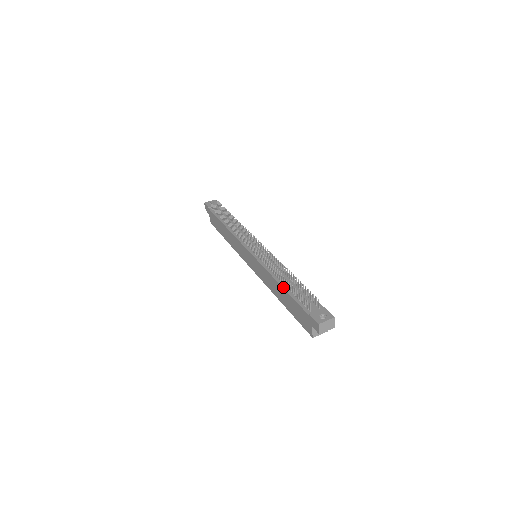
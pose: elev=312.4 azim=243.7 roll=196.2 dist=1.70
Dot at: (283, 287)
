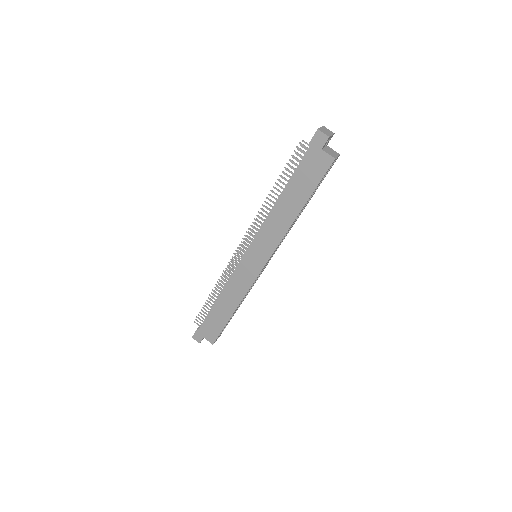
Dot at: (282, 191)
